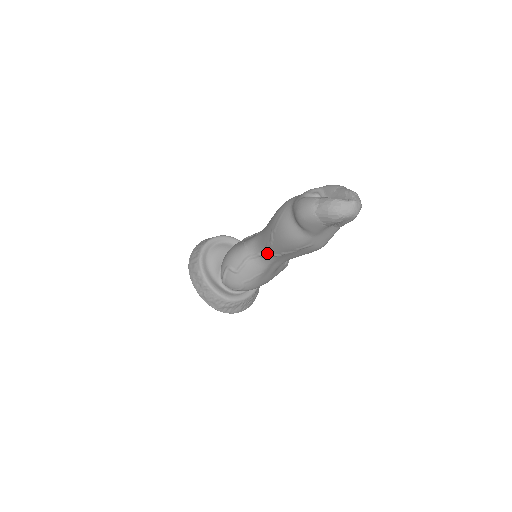
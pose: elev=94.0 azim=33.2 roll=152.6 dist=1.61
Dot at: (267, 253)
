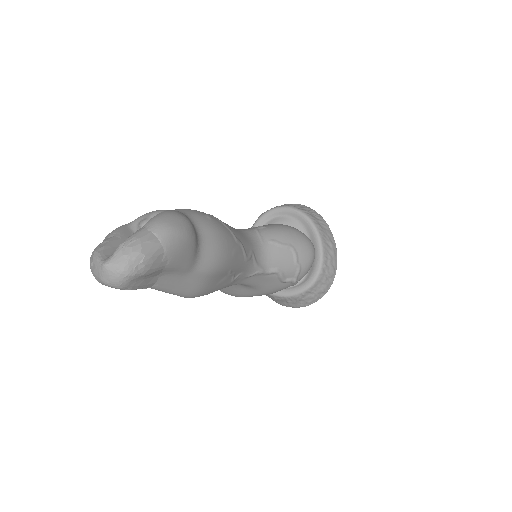
Dot at: occluded
